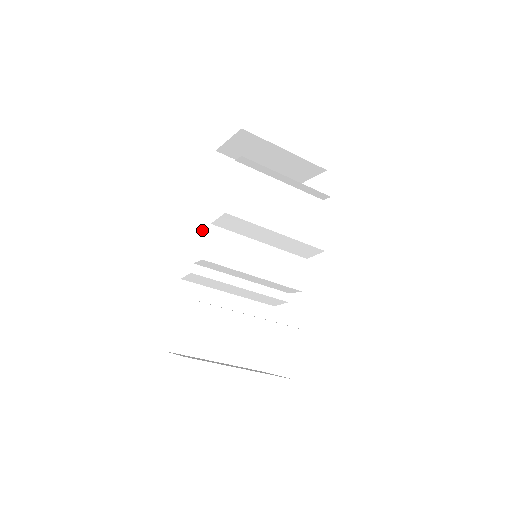
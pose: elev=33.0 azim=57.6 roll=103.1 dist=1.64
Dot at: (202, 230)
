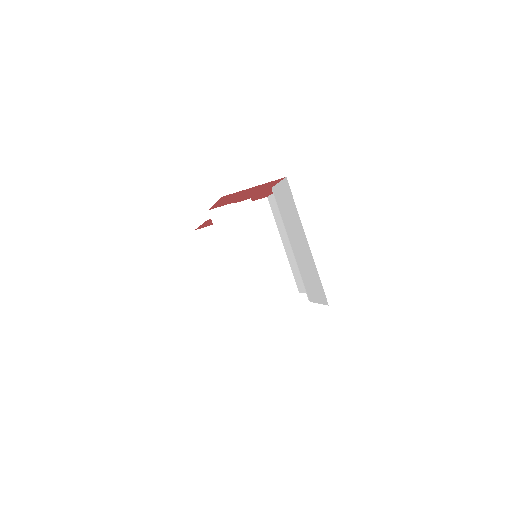
Dot at: occluded
